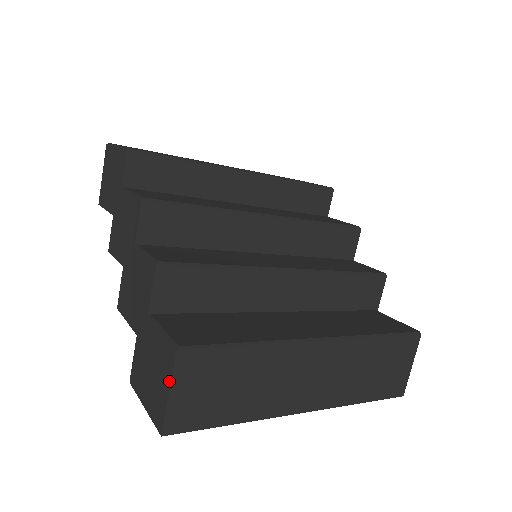
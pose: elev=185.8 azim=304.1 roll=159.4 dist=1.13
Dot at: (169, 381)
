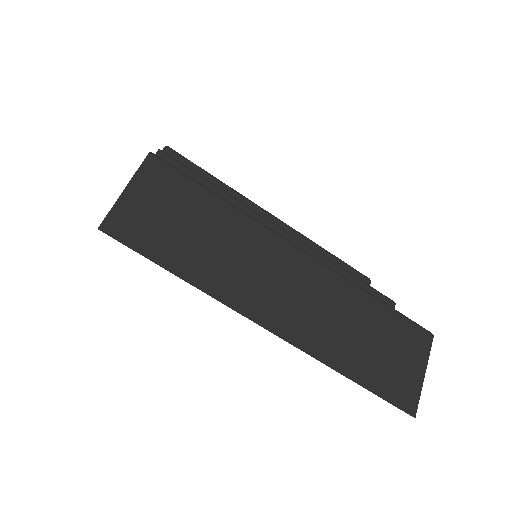
Dot at: (130, 180)
